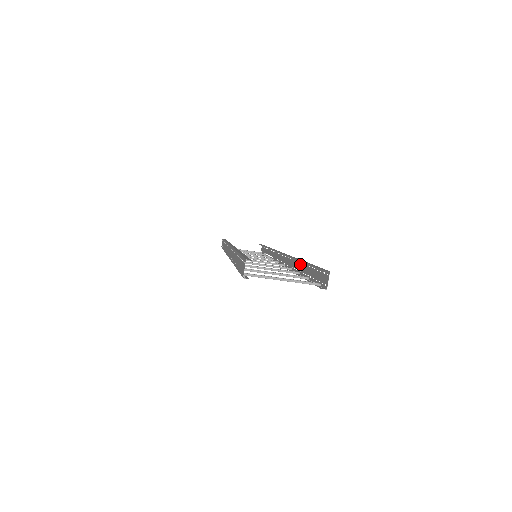
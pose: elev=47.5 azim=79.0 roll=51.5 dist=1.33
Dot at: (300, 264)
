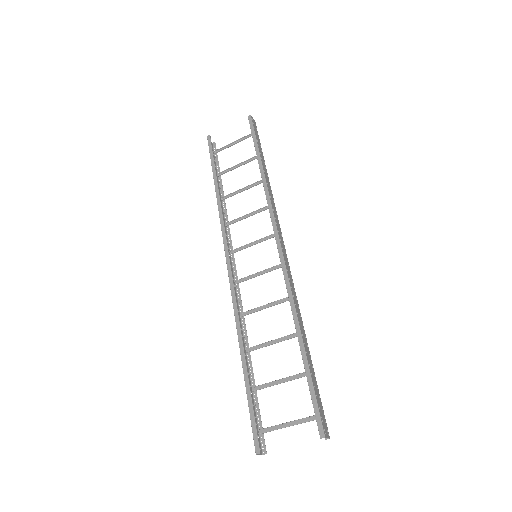
Dot at: (301, 328)
